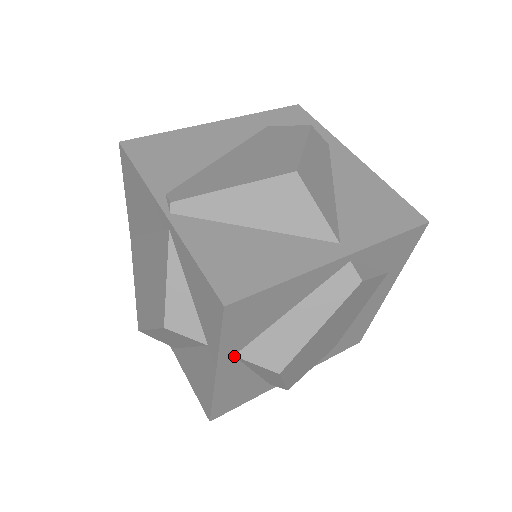
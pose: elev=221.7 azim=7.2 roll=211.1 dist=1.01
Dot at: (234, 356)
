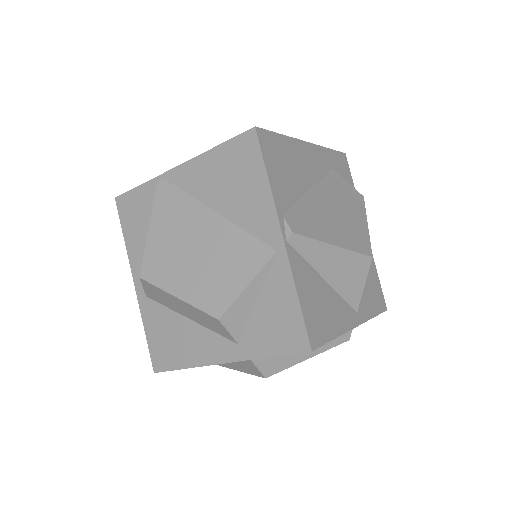
Dot at: occluded
